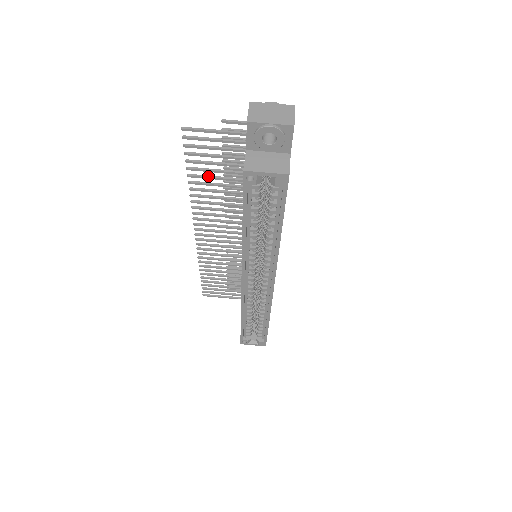
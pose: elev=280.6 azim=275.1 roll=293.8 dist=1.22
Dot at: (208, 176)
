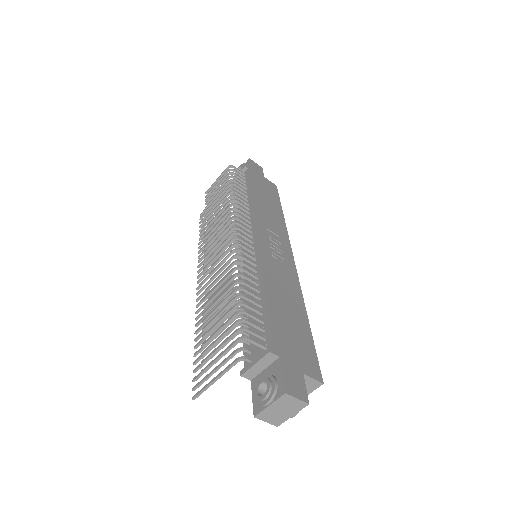
Dot at: occluded
